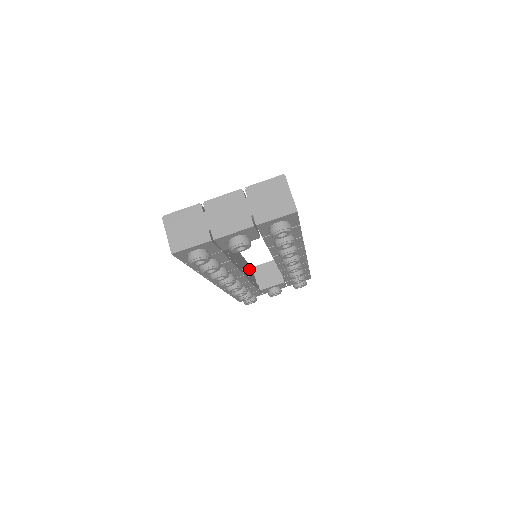
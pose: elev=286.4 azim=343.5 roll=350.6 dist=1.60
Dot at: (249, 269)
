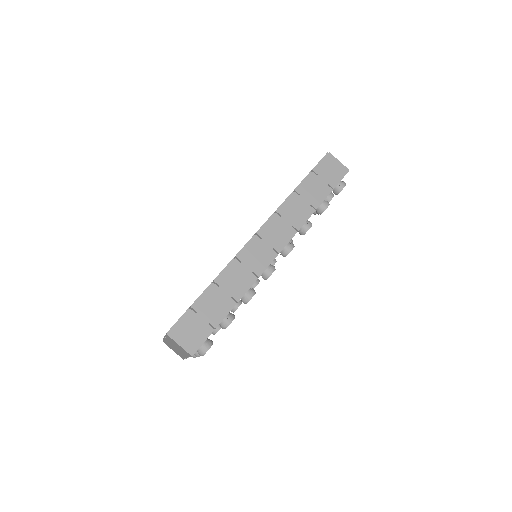
Dot at: occluded
